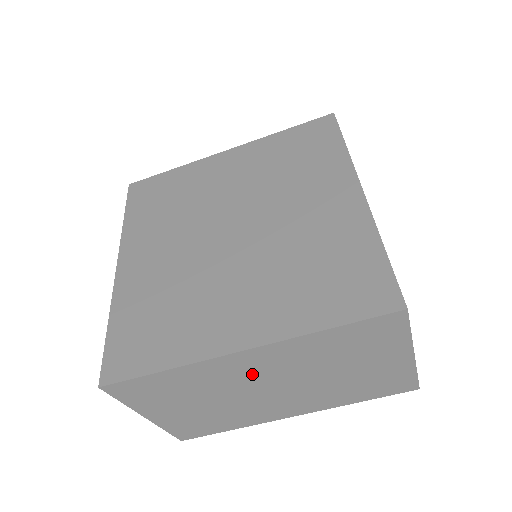
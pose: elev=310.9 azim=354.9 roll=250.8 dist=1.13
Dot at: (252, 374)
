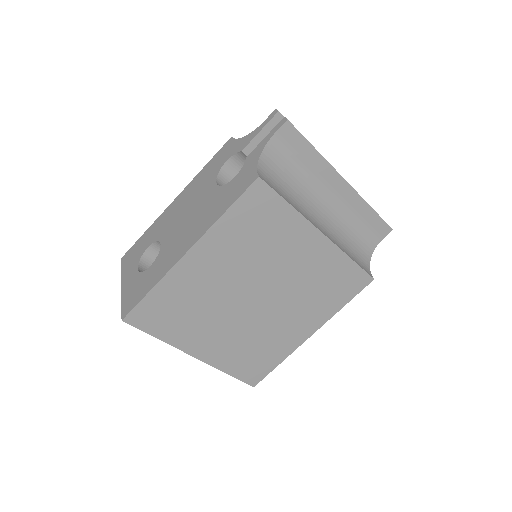
Dot at: occluded
